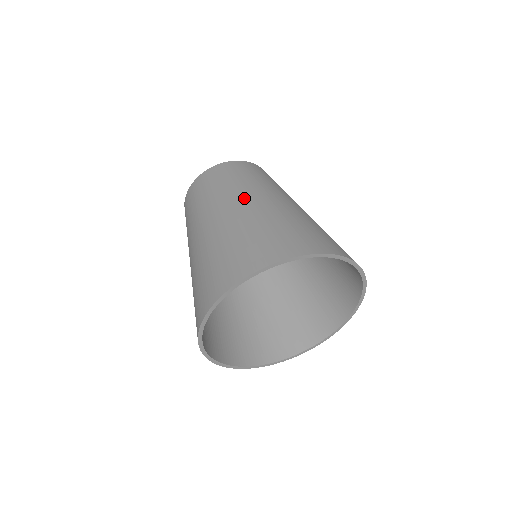
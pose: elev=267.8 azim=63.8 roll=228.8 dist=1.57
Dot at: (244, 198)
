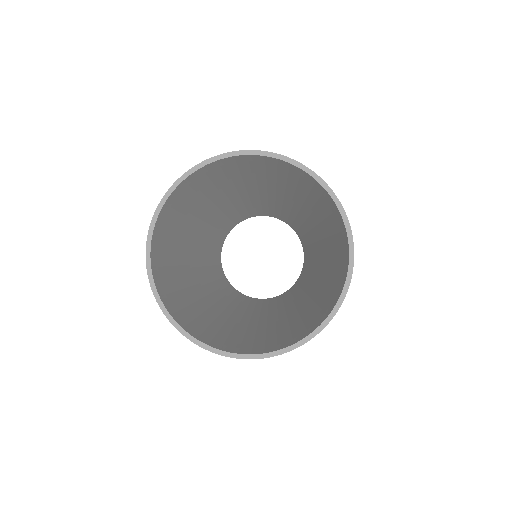
Dot at: occluded
